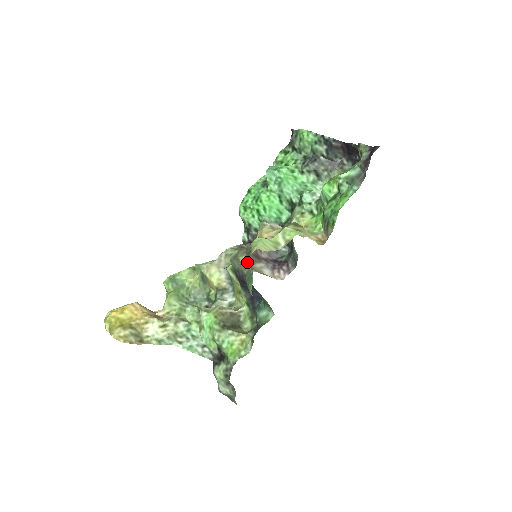
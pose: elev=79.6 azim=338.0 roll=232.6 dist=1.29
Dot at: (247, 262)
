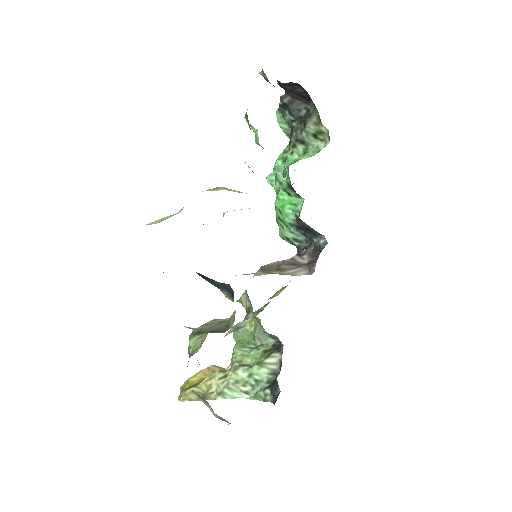
Dot at: occluded
